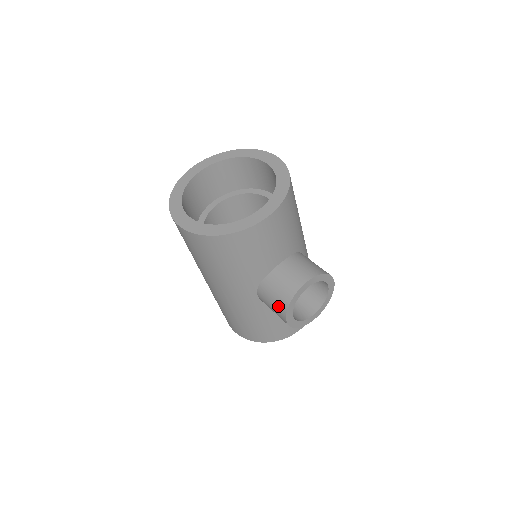
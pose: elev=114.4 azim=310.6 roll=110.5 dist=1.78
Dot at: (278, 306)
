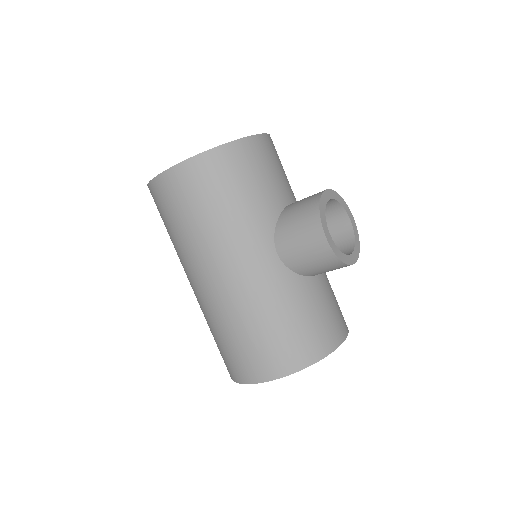
Dot at: (307, 225)
